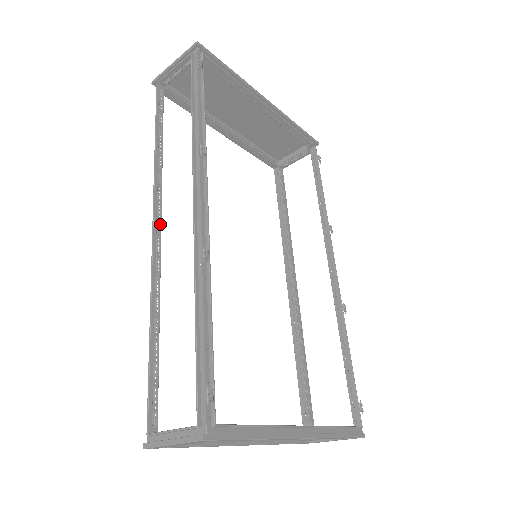
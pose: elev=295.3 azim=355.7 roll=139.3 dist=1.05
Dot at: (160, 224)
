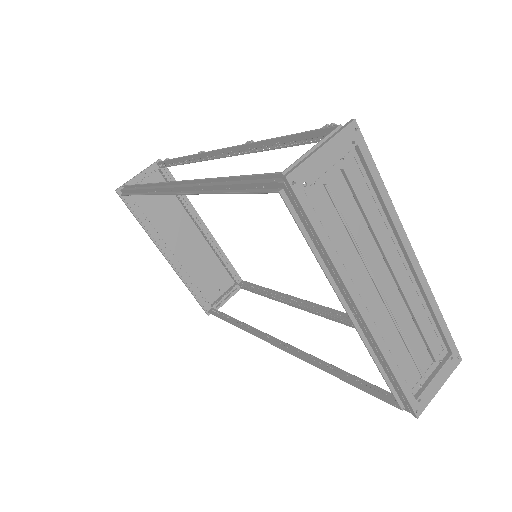
Dot at: occluded
